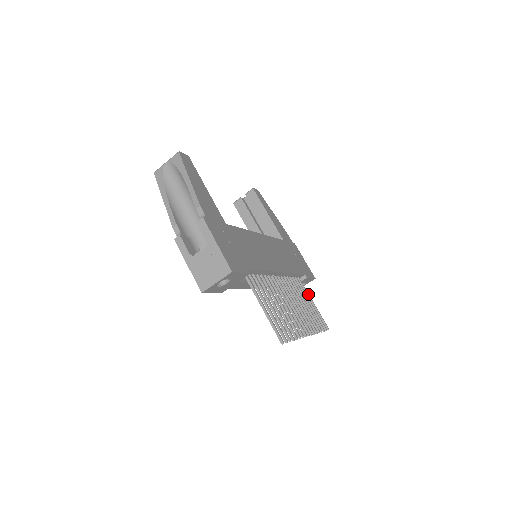
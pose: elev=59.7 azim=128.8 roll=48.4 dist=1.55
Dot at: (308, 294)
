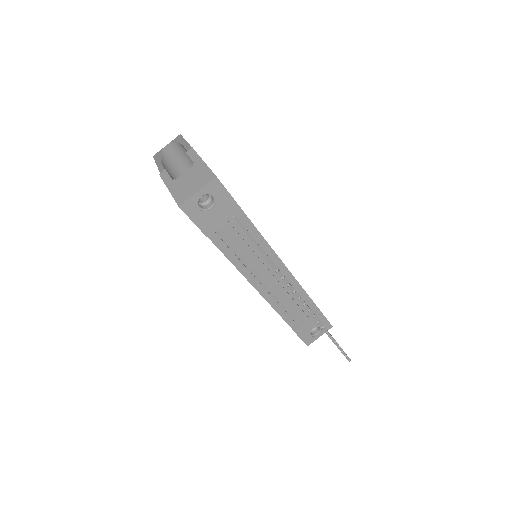
Dot at: occluded
